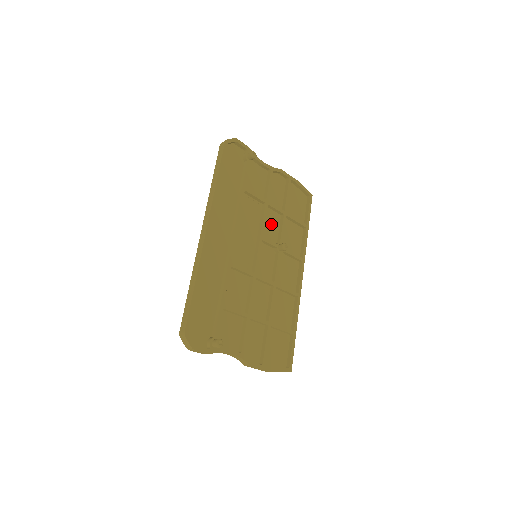
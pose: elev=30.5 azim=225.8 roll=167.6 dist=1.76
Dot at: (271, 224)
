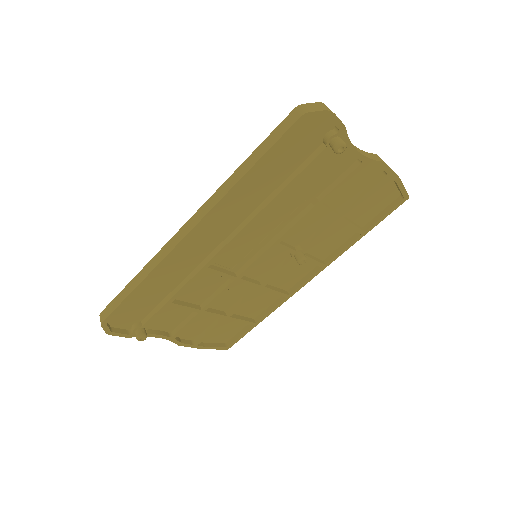
Dot at: (308, 224)
